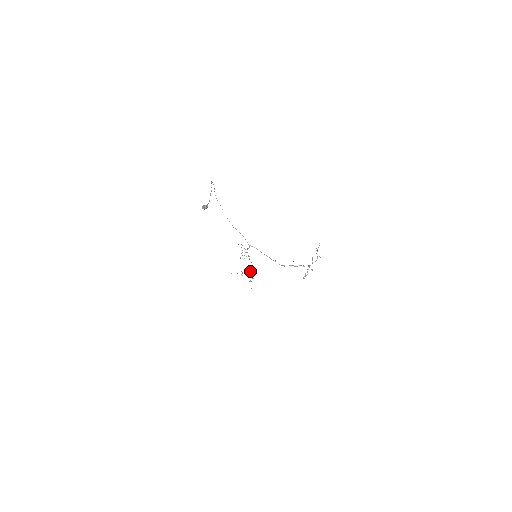
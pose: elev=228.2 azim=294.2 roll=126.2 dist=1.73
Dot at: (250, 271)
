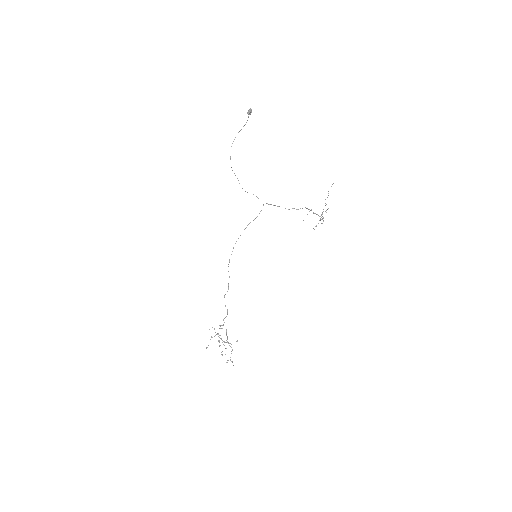
Dot at: (228, 342)
